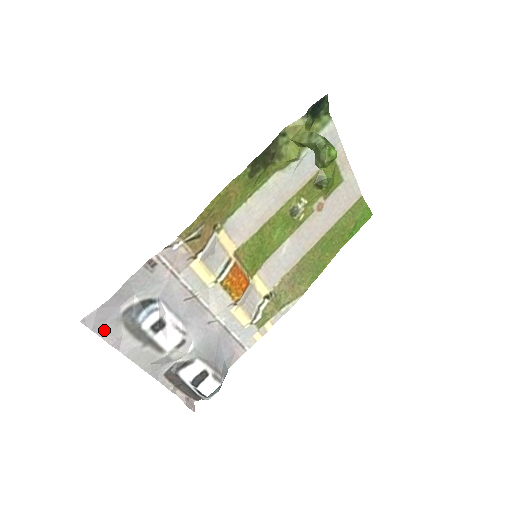
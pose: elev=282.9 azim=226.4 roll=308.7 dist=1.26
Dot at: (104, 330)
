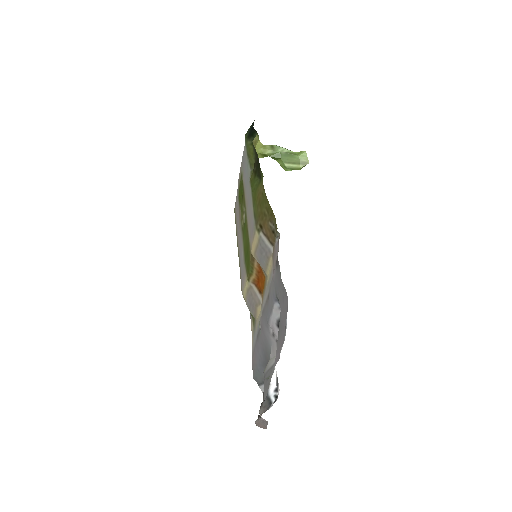
Dot at: (280, 341)
